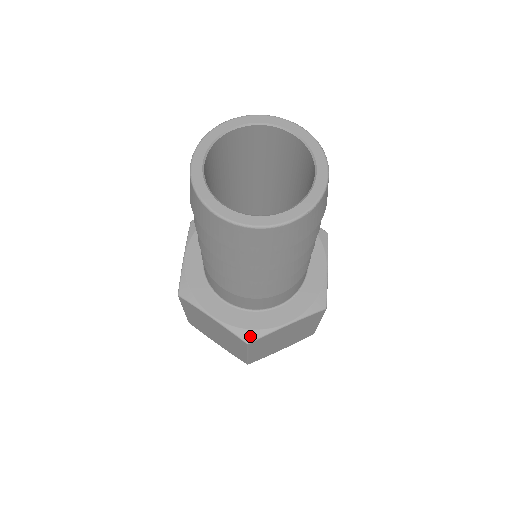
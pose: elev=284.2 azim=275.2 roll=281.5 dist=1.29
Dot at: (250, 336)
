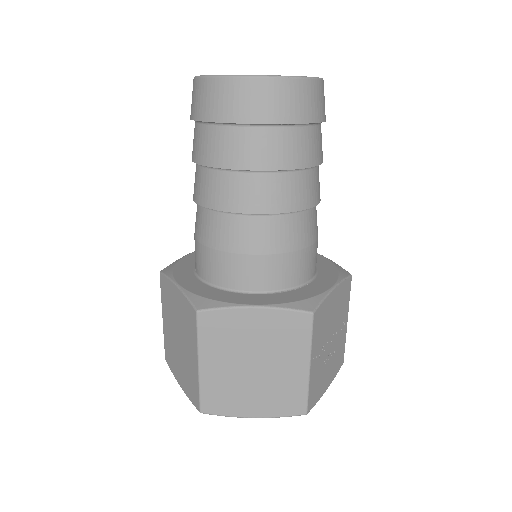
Dot at: (204, 304)
